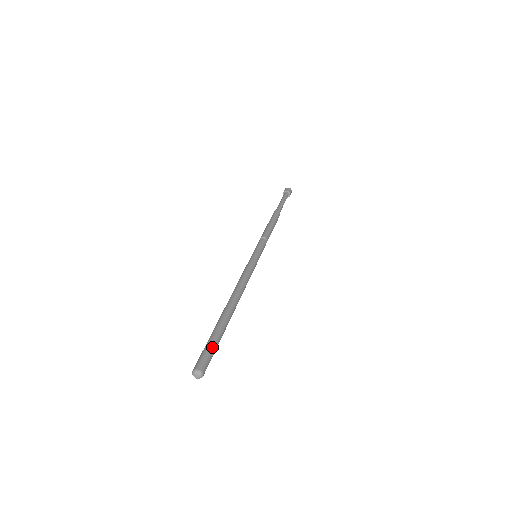
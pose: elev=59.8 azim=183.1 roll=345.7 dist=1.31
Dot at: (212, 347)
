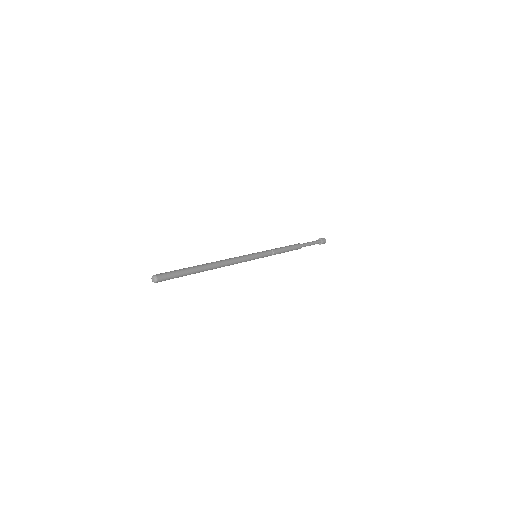
Dot at: (175, 272)
